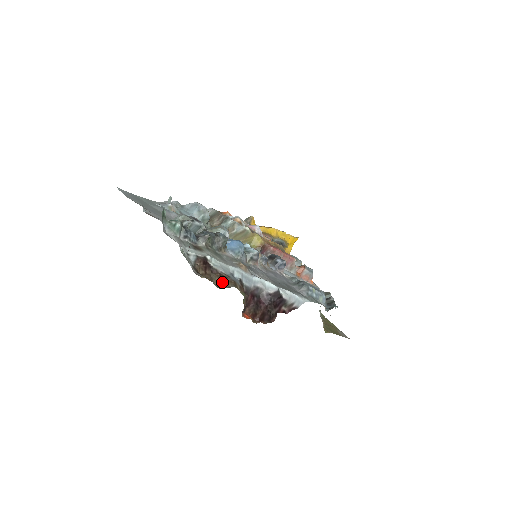
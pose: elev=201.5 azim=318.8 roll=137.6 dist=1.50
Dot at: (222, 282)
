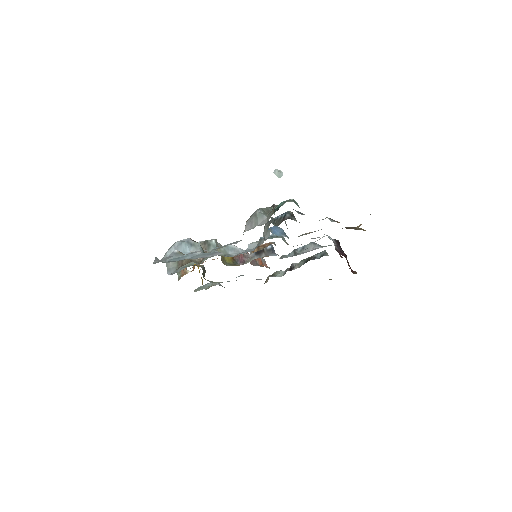
Dot at: (355, 229)
